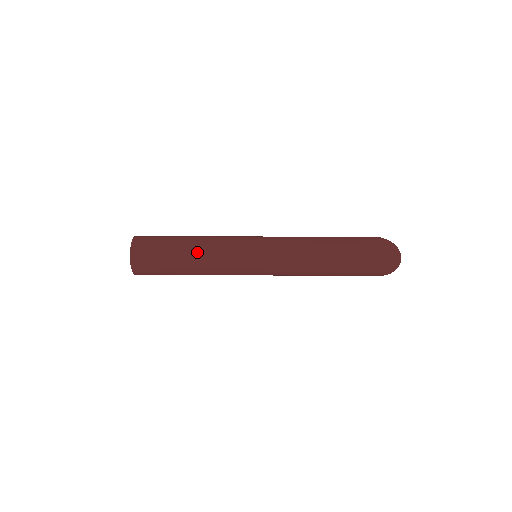
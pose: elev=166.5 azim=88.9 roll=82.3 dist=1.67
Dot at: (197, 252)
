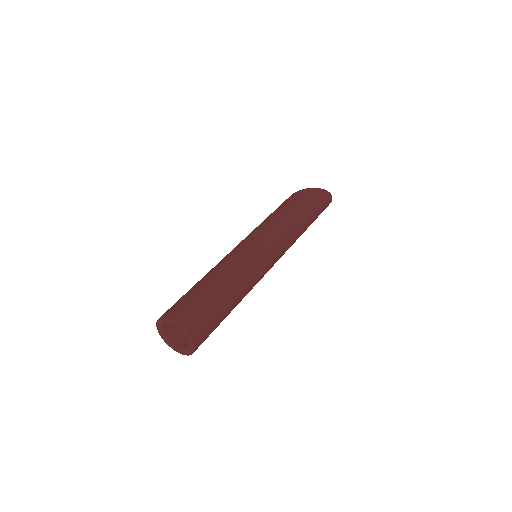
Dot at: (240, 298)
